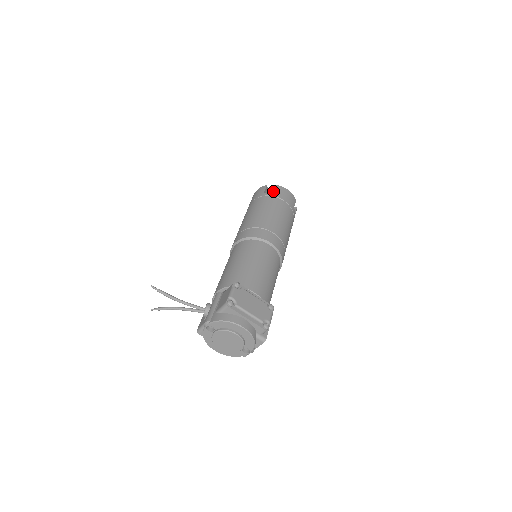
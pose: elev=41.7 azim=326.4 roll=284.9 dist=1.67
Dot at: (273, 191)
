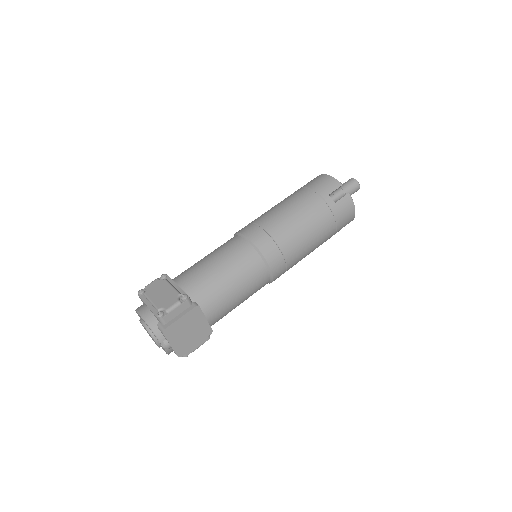
Dot at: (308, 182)
